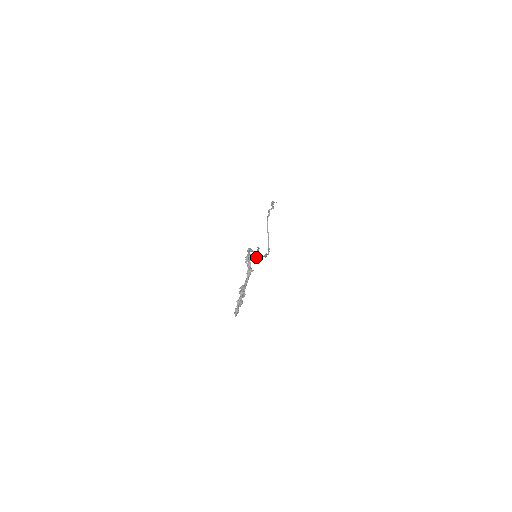
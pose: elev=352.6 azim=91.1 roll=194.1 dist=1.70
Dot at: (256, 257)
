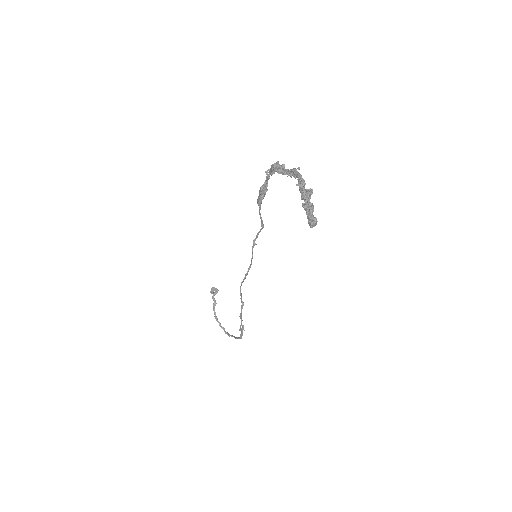
Dot at: occluded
